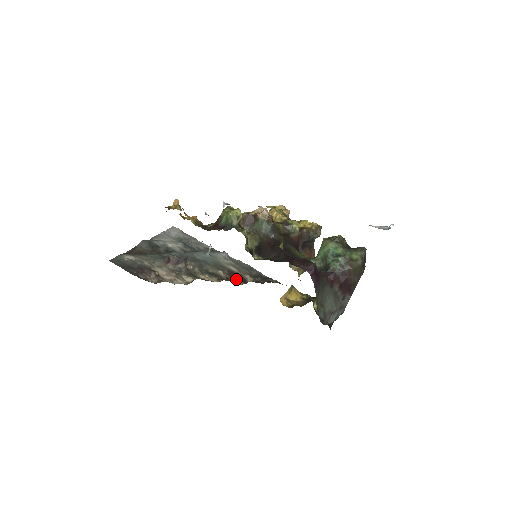
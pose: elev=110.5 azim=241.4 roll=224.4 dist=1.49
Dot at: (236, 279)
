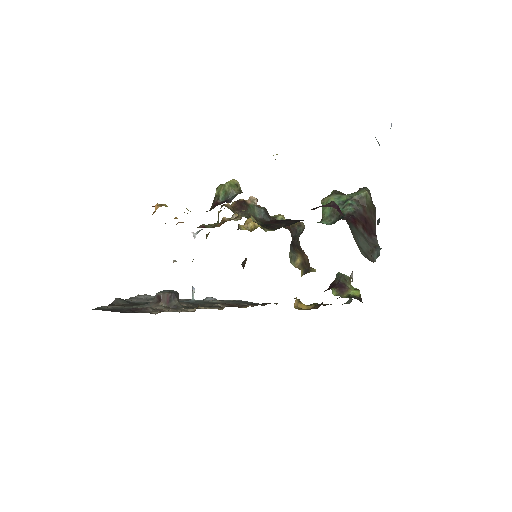
Dot at: (238, 306)
